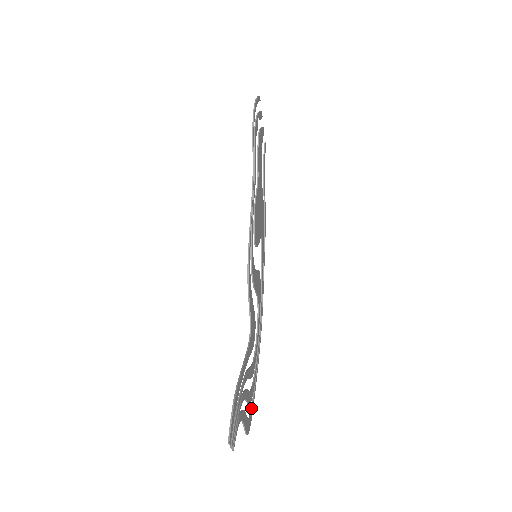
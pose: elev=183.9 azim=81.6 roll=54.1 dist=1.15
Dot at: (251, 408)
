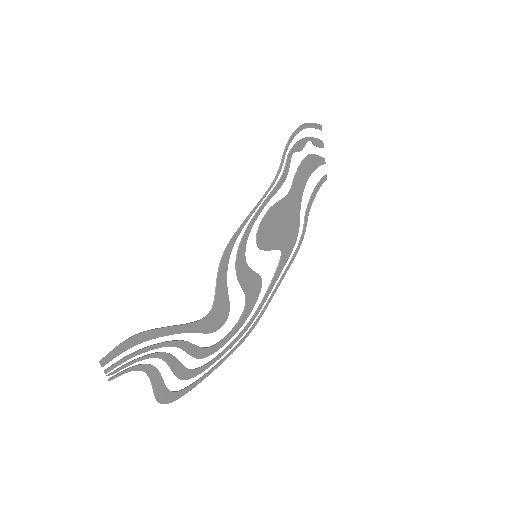
Dot at: (184, 388)
